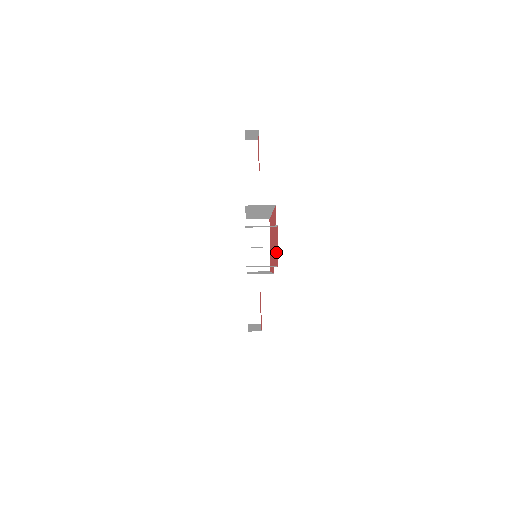
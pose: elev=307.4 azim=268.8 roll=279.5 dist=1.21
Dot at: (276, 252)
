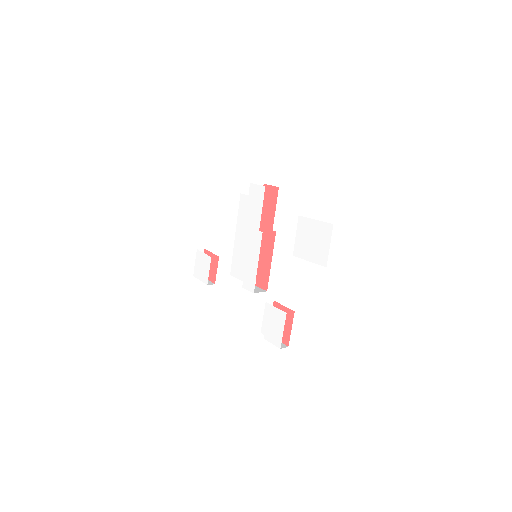
Dot at: (271, 201)
